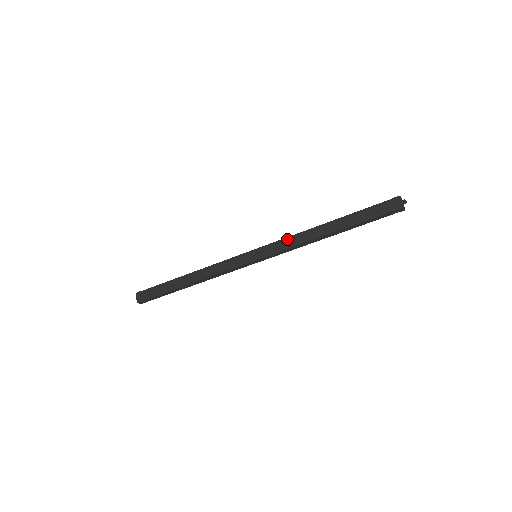
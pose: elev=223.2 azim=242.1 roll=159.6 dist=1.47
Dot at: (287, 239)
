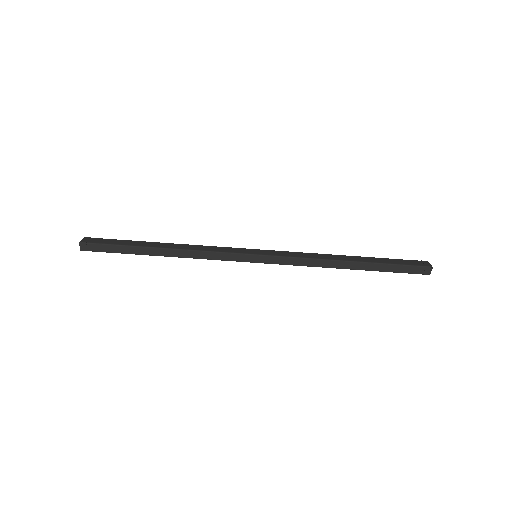
Dot at: (299, 252)
